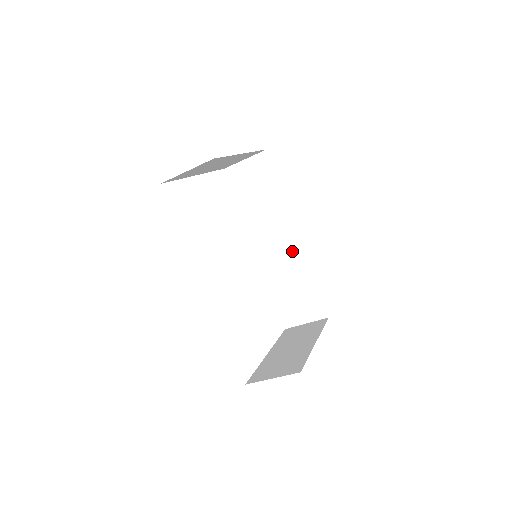
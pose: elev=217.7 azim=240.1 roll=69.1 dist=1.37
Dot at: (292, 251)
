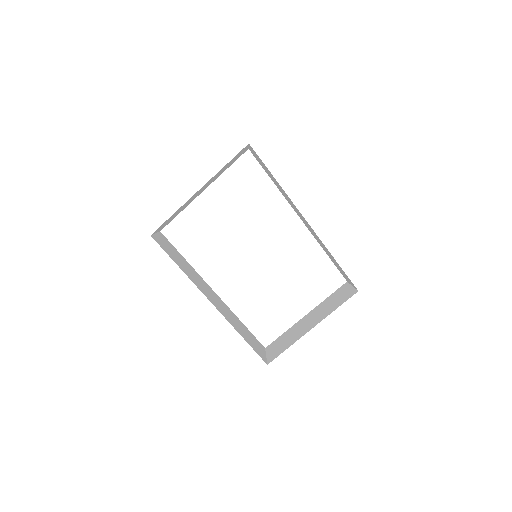
Dot at: (312, 230)
